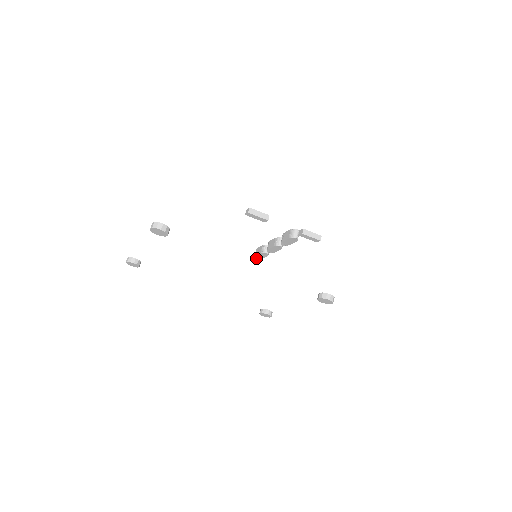
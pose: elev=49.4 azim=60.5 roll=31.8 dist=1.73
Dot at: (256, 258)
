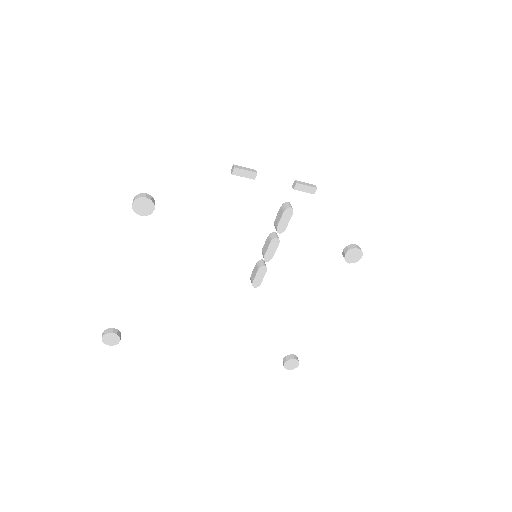
Dot at: (254, 286)
